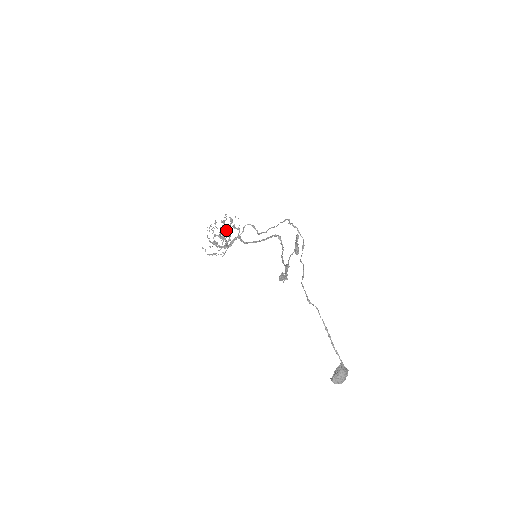
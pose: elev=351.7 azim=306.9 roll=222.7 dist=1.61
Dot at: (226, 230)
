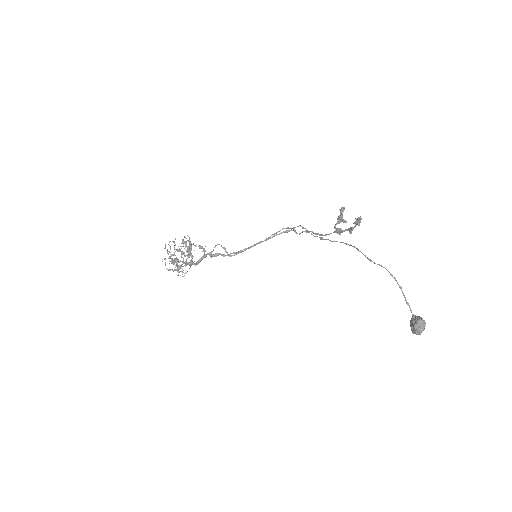
Dot at: (187, 251)
